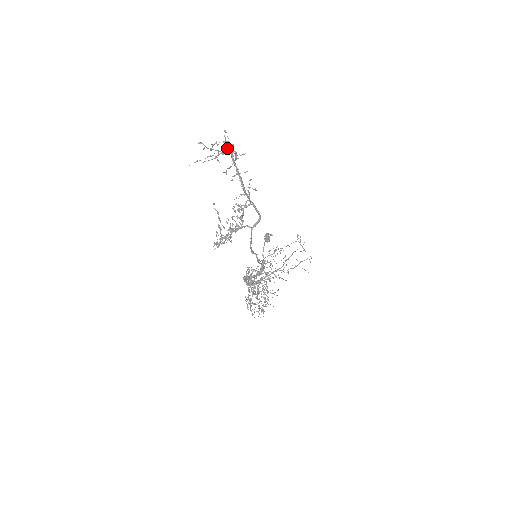
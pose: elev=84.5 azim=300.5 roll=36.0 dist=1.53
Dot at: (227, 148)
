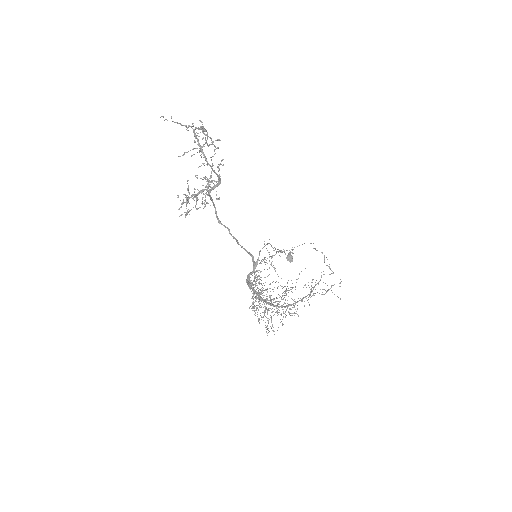
Dot at: (192, 126)
